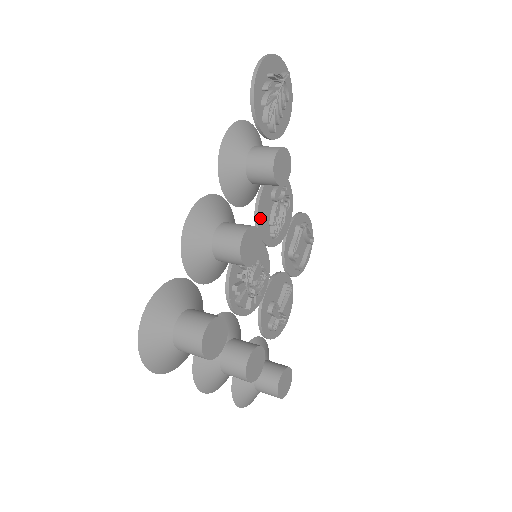
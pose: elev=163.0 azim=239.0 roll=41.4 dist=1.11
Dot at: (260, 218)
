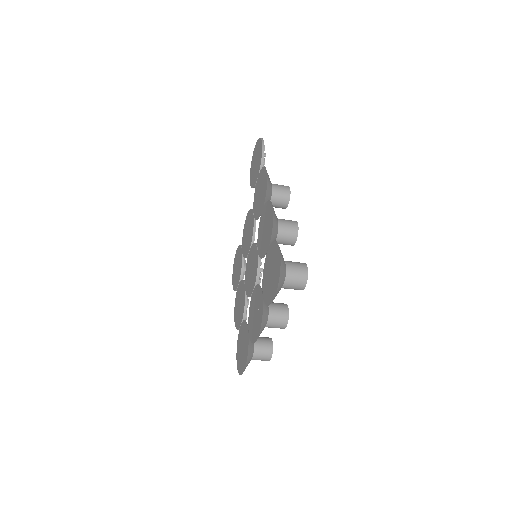
Dot at: (254, 233)
